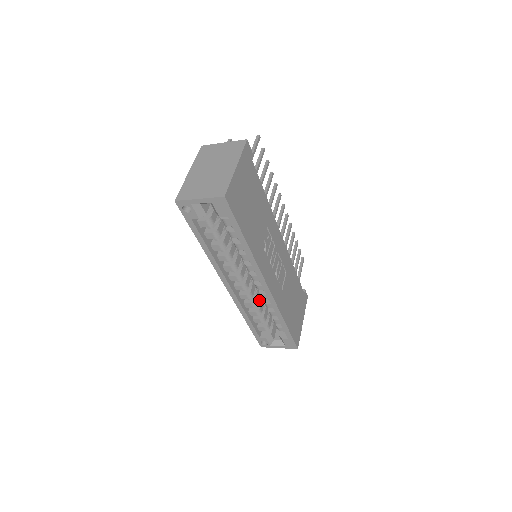
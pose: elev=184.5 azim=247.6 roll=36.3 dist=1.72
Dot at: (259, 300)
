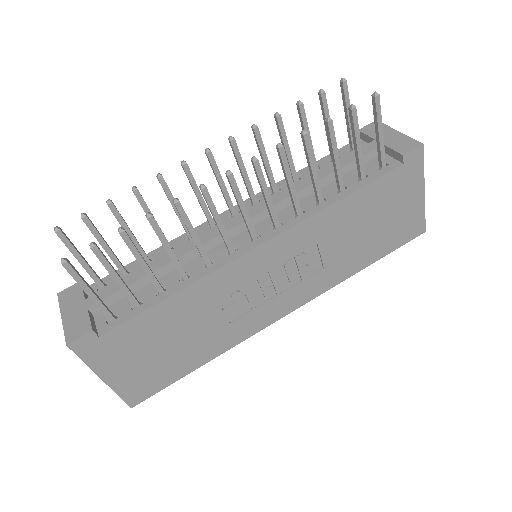
Dot at: occluded
